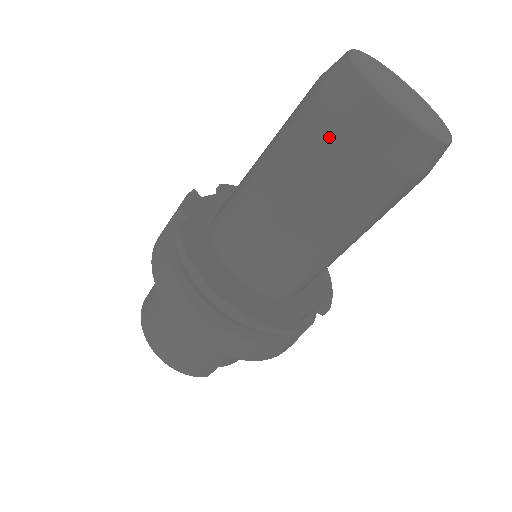
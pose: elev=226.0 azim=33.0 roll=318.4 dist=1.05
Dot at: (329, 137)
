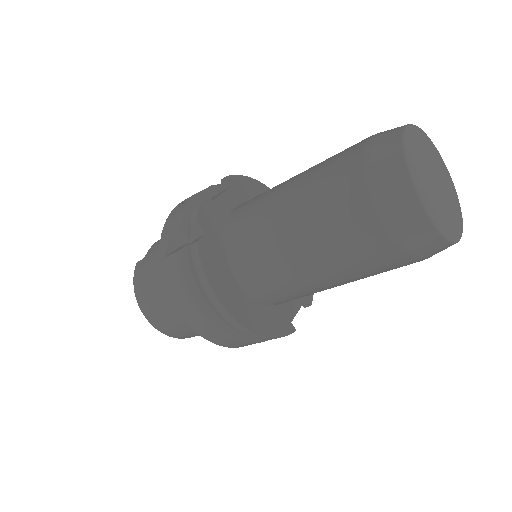
Dot at: (368, 227)
